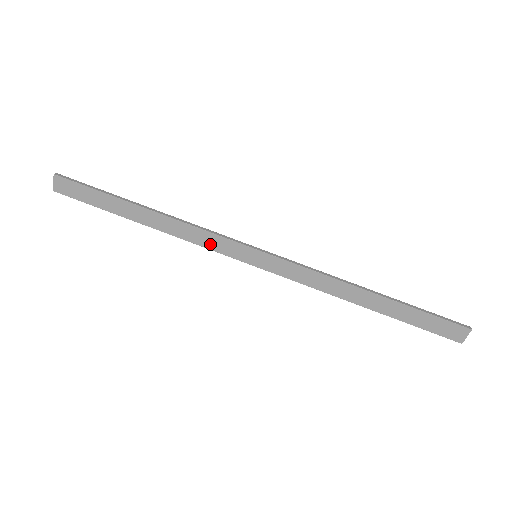
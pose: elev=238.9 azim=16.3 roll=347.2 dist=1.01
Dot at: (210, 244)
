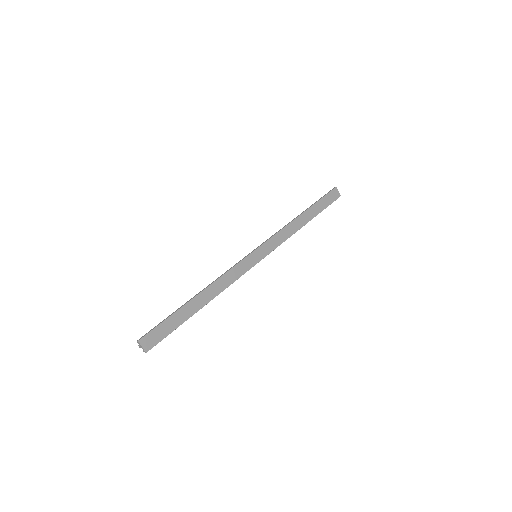
Dot at: (237, 274)
